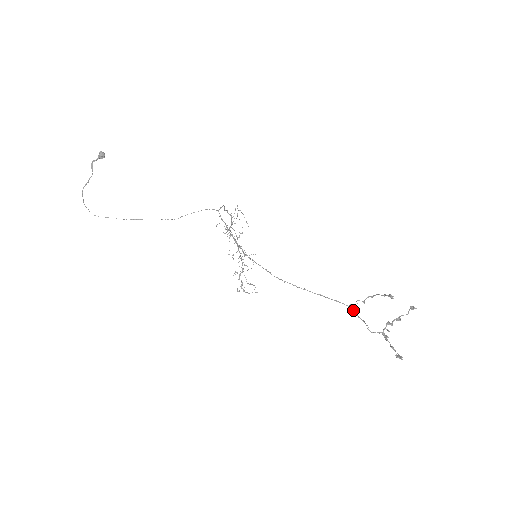
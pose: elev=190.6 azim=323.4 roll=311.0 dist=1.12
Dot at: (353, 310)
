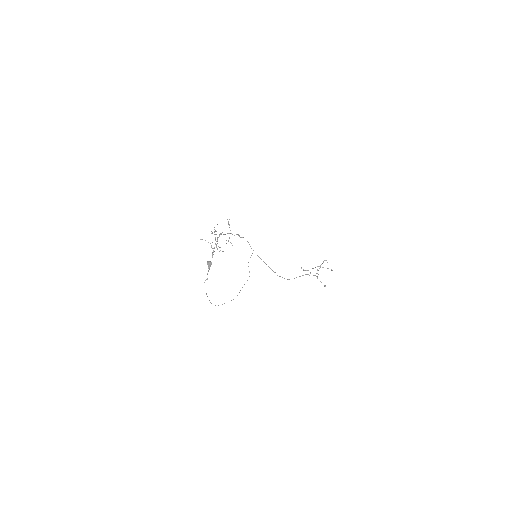
Dot at: occluded
